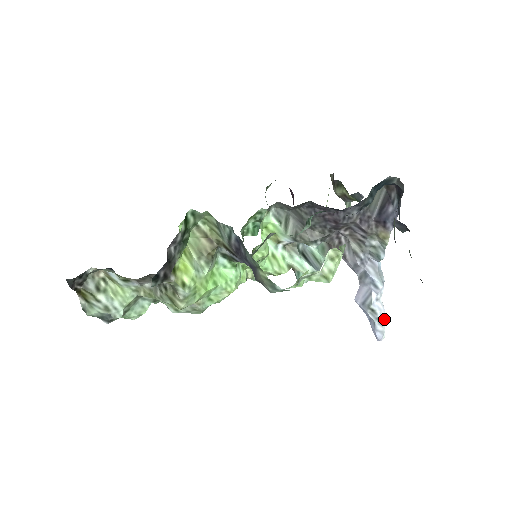
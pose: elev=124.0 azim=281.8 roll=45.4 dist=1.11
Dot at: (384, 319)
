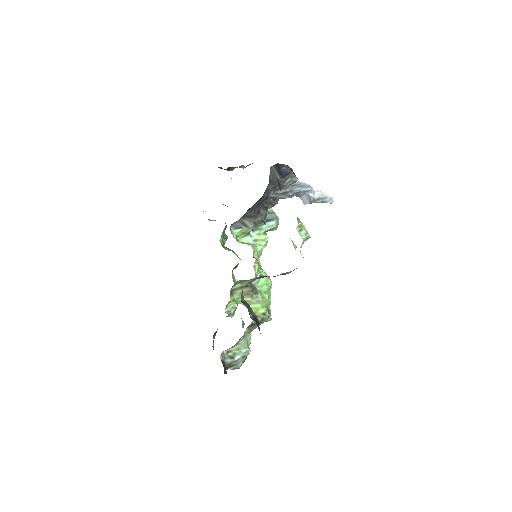
Dot at: (325, 194)
